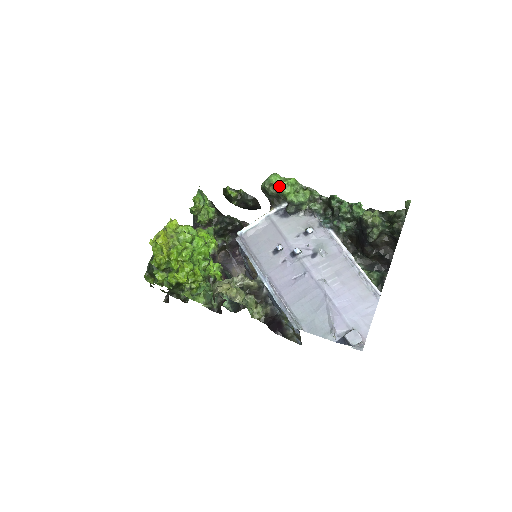
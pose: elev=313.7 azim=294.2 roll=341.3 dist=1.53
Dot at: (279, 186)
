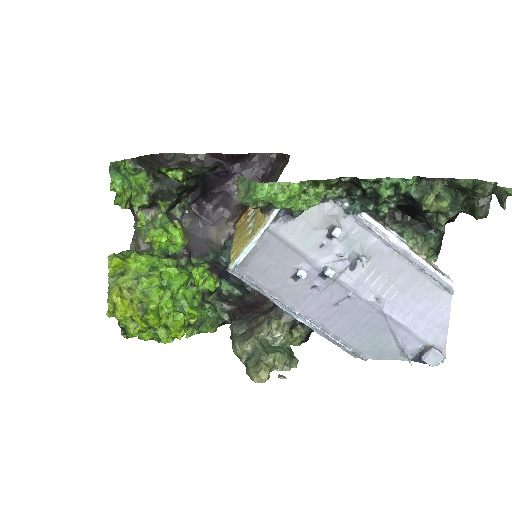
Dot at: (275, 204)
